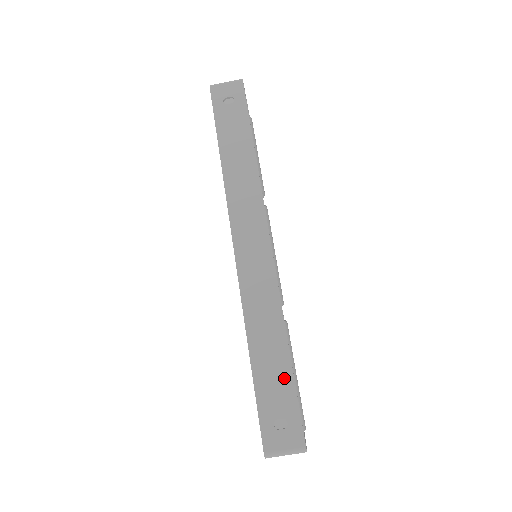
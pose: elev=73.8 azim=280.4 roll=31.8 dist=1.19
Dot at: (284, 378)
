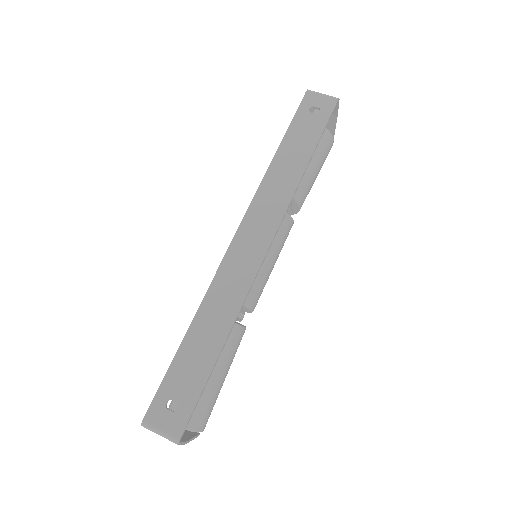
Dot at: (202, 369)
